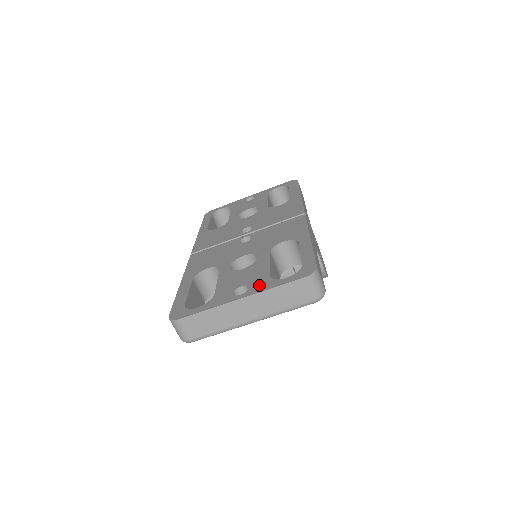
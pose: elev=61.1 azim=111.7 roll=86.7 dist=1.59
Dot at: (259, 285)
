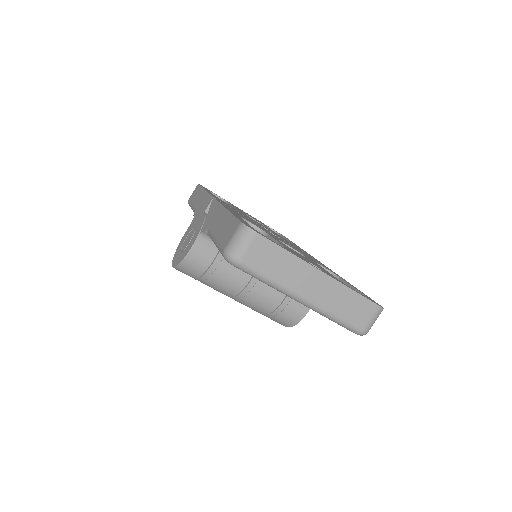
Dot at: (334, 277)
